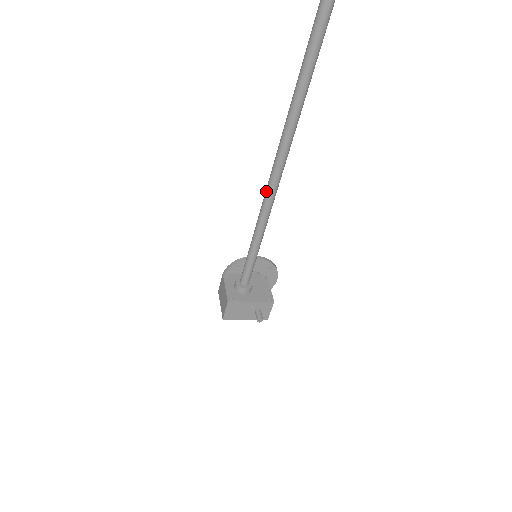
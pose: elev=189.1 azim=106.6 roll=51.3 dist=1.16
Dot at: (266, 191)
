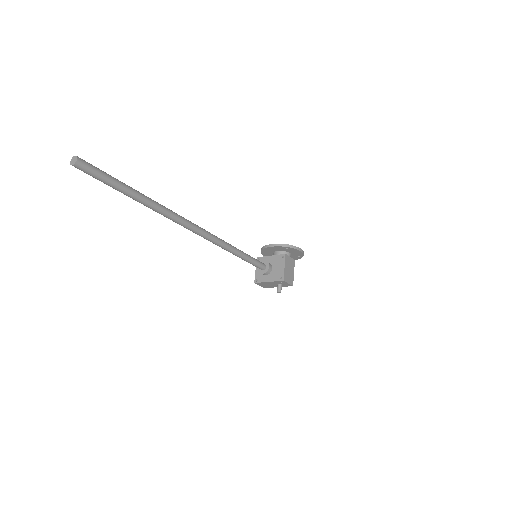
Dot at: occluded
